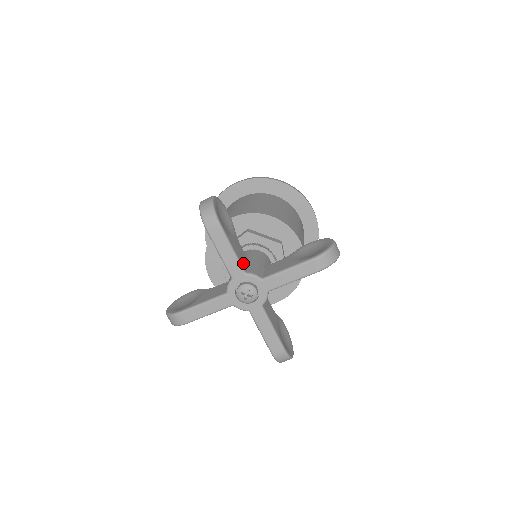
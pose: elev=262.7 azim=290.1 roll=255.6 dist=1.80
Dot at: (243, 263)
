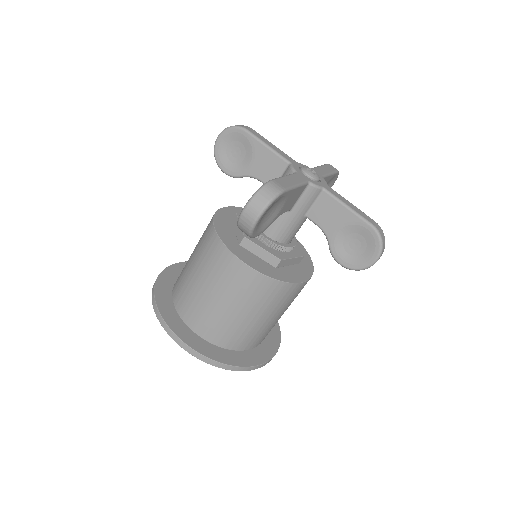
Dot at: occluded
